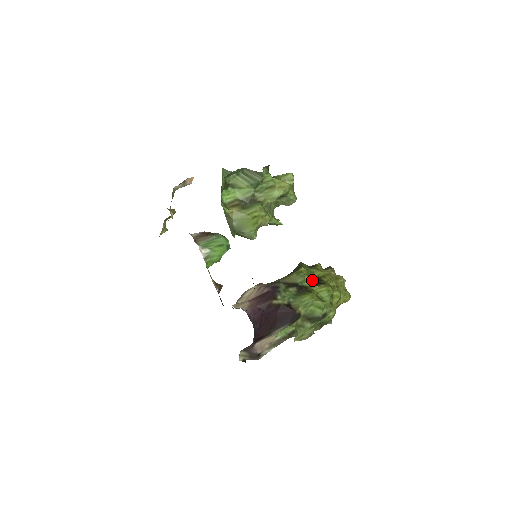
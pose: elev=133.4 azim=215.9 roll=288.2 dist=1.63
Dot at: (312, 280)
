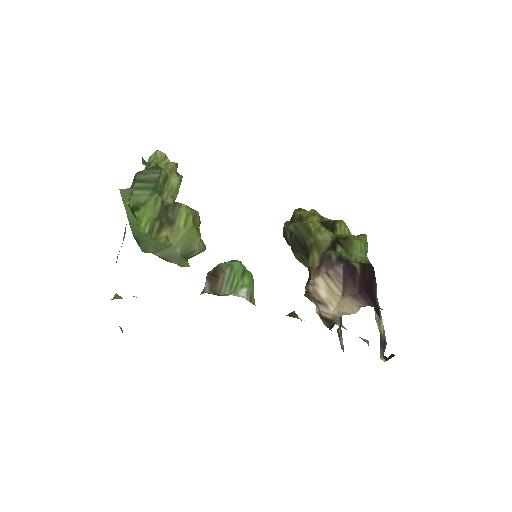
Dot at: occluded
